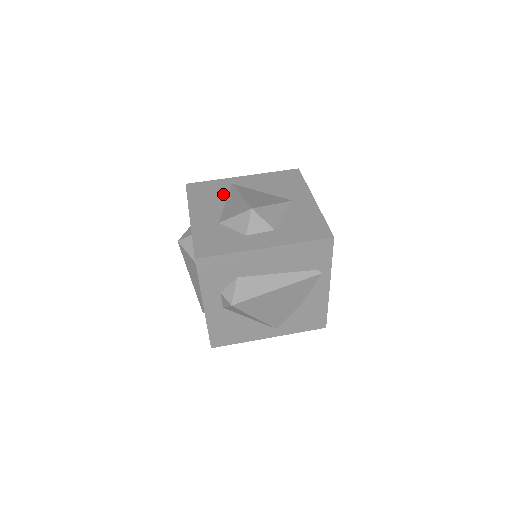
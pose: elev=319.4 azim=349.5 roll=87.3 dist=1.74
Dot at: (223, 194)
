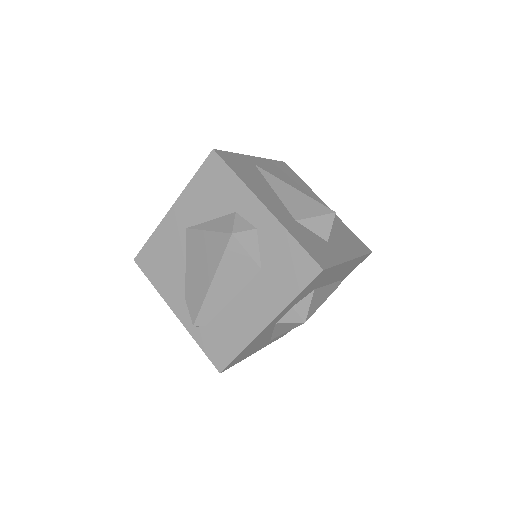
Dot at: (262, 178)
